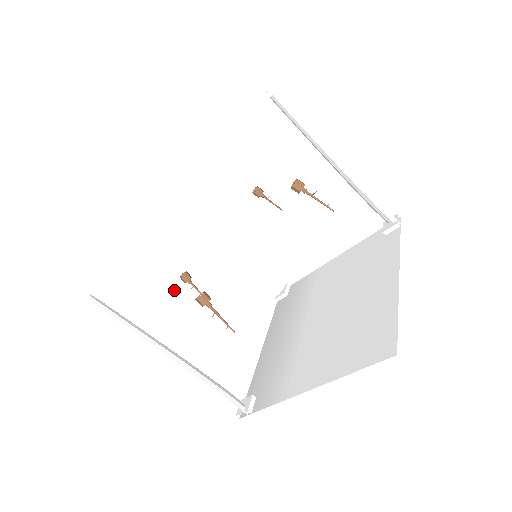
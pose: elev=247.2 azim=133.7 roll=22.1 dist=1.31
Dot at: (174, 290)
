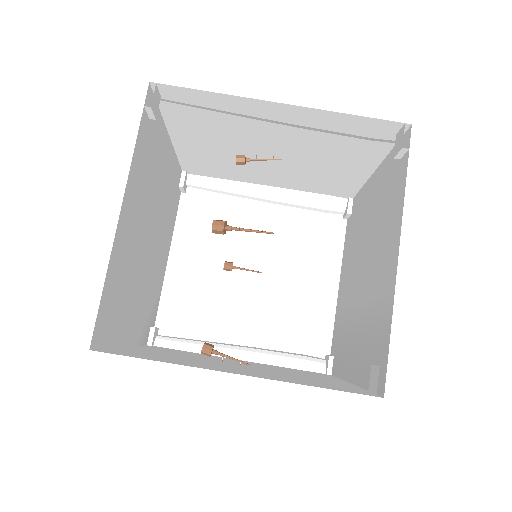
Dot at: (202, 360)
